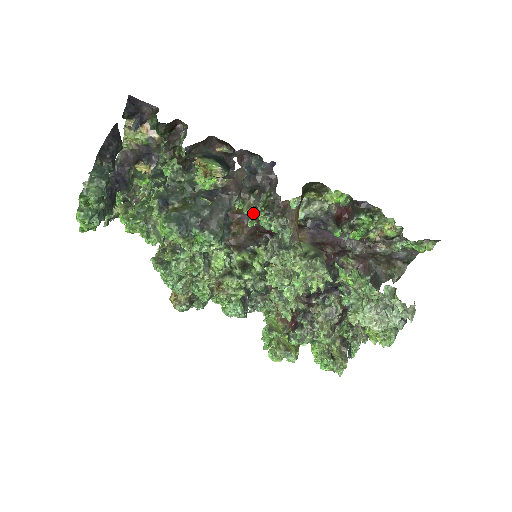
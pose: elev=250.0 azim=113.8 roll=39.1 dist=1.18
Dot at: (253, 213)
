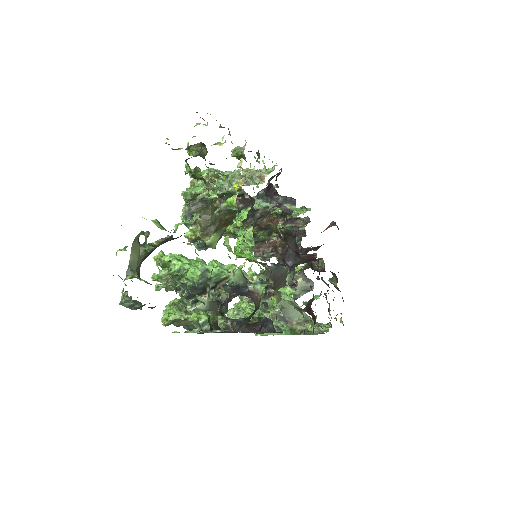
Dot at: occluded
